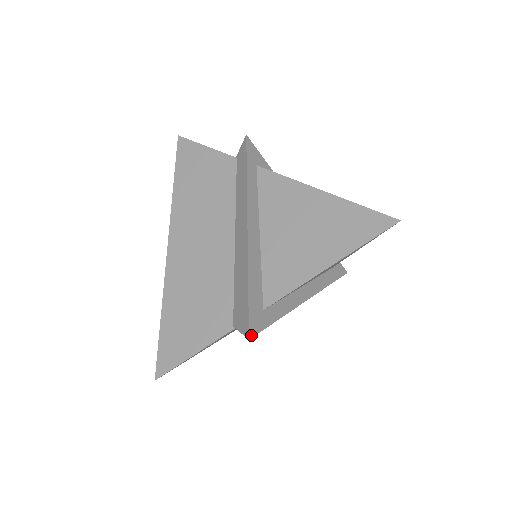
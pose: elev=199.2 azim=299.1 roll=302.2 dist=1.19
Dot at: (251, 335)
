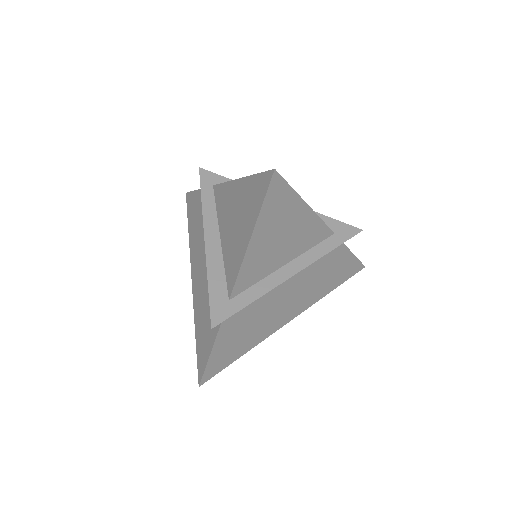
Dot at: (214, 325)
